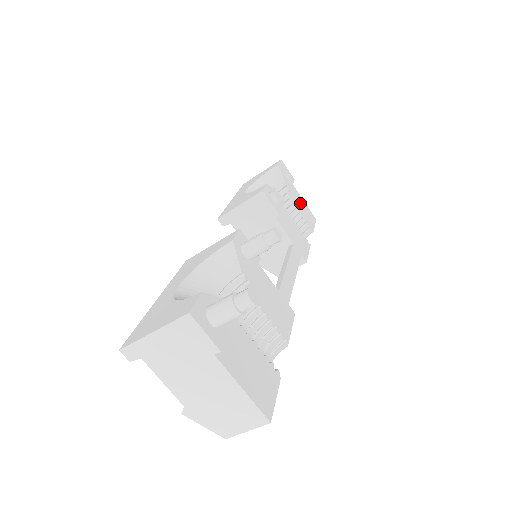
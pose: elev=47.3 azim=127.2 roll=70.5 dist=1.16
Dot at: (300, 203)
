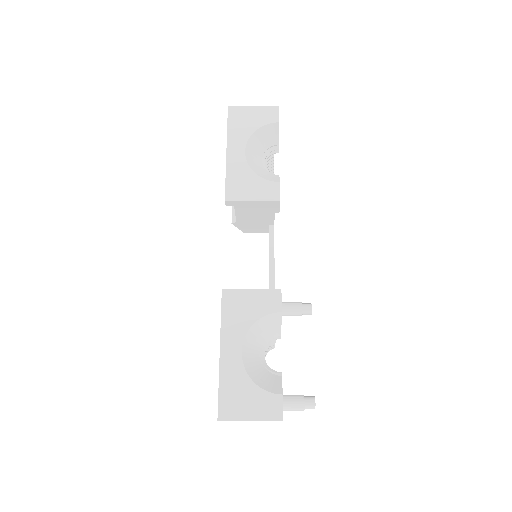
Dot at: occluded
